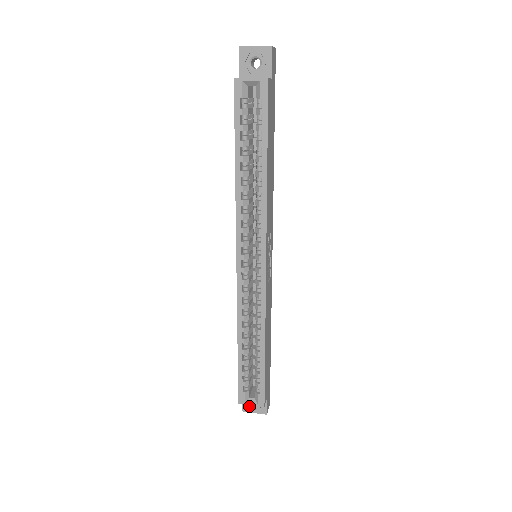
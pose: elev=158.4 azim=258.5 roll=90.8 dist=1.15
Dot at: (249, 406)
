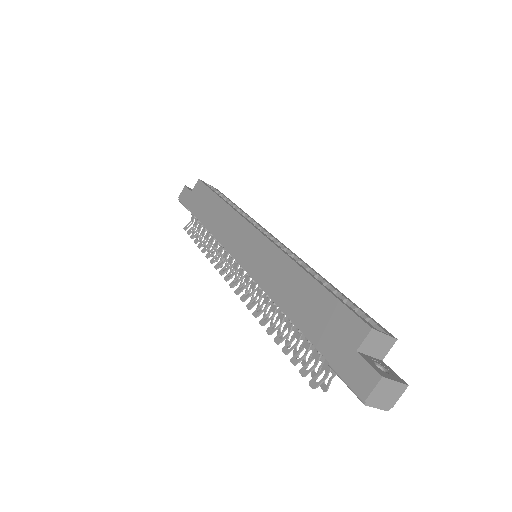
Dot at: (380, 370)
